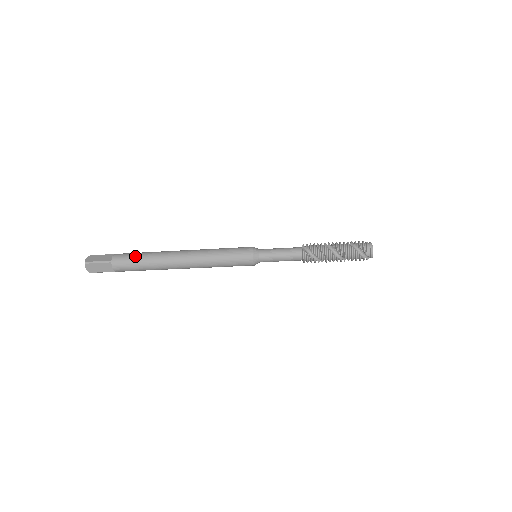
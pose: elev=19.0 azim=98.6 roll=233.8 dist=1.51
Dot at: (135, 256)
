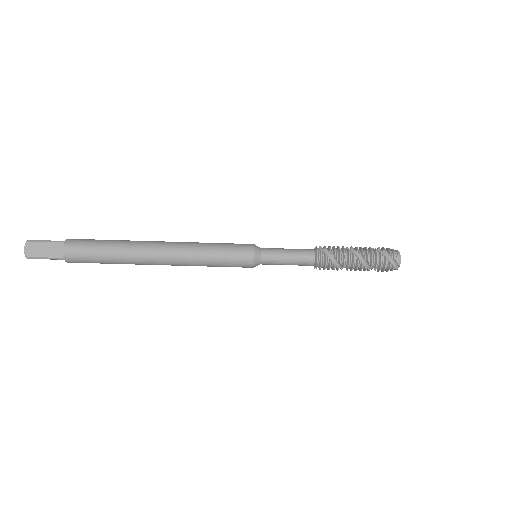
Dot at: occluded
